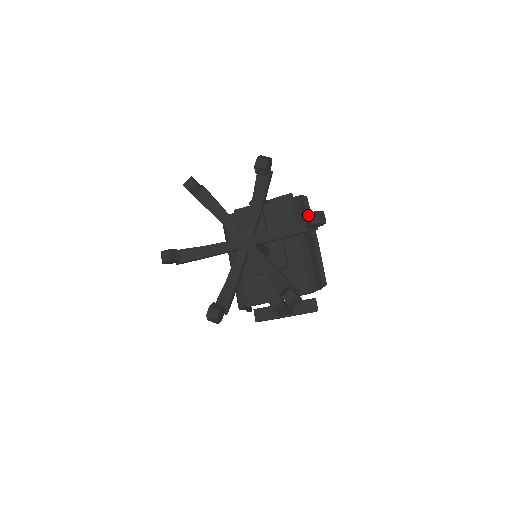
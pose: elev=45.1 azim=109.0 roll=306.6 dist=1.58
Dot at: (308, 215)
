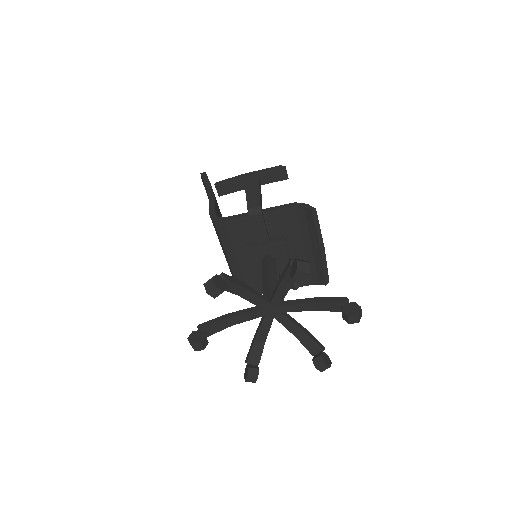
Dot at: (348, 318)
